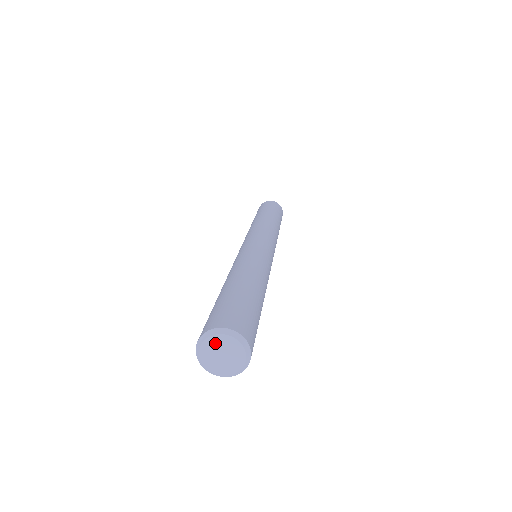
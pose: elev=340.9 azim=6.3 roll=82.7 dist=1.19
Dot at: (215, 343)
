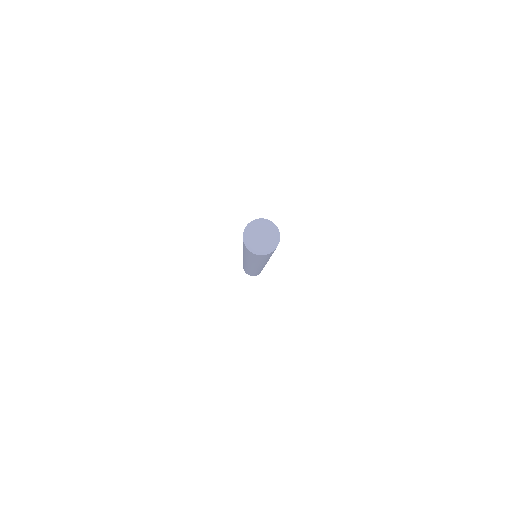
Dot at: (261, 226)
